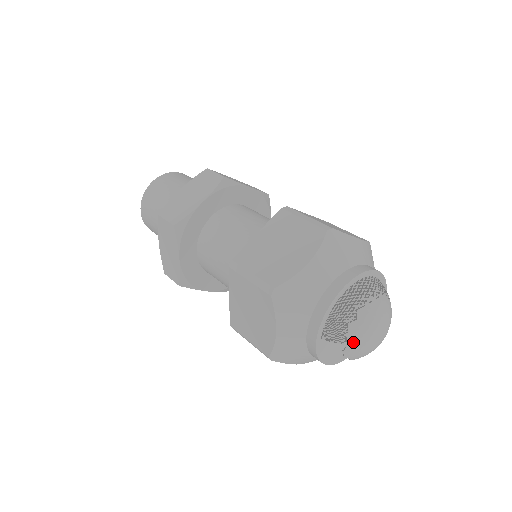
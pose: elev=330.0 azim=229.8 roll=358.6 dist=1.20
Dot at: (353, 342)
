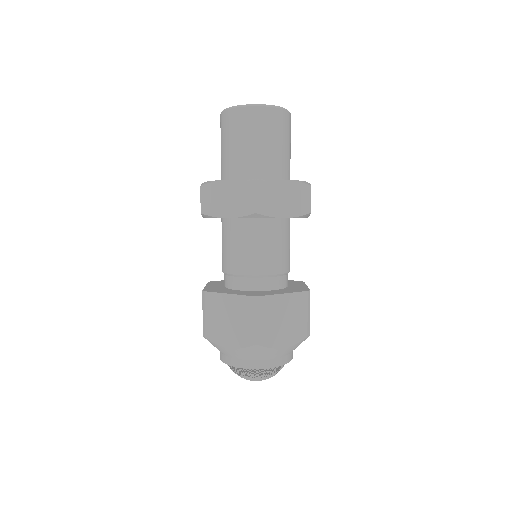
Dot at: occluded
